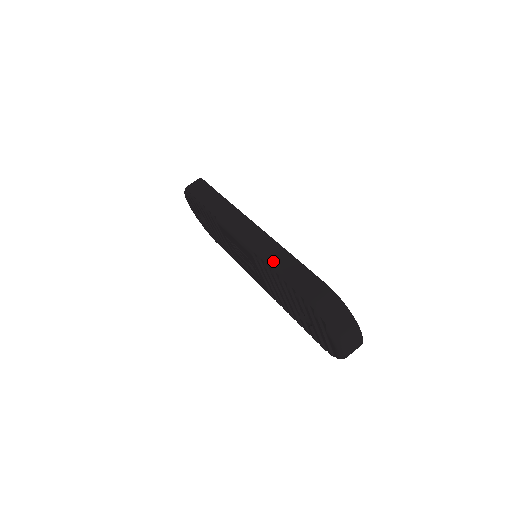
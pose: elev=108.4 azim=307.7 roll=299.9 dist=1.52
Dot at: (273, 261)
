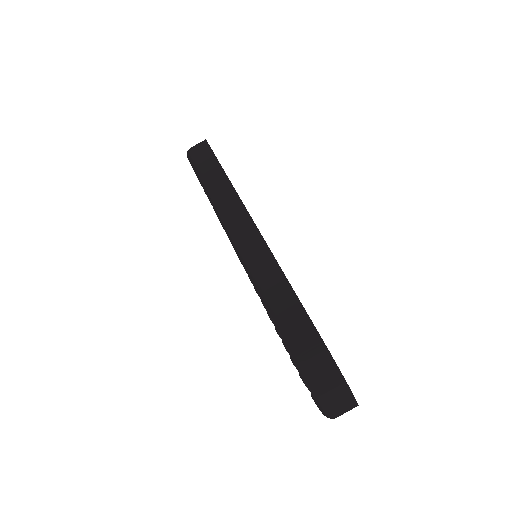
Dot at: (265, 286)
